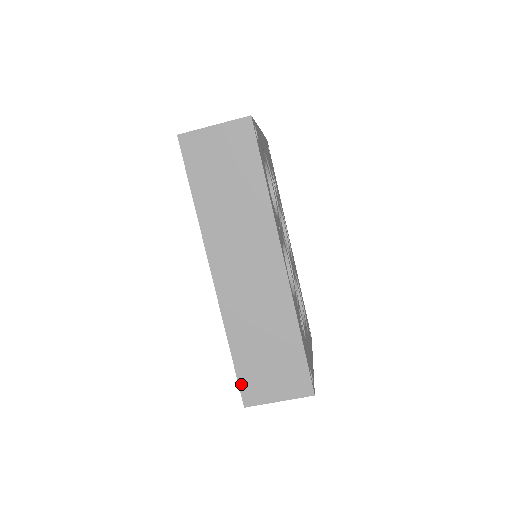
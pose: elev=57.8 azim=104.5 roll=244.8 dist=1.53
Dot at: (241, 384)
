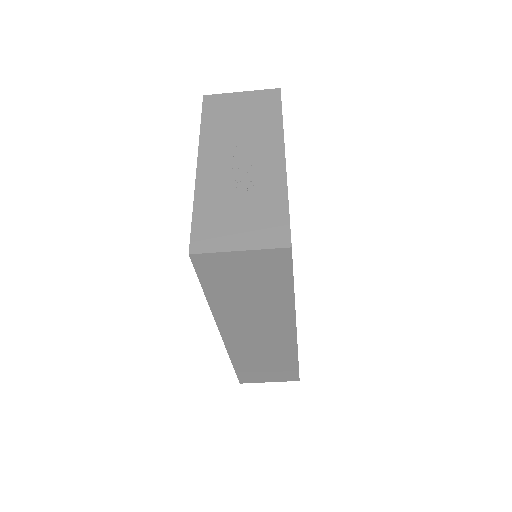
Dot at: (239, 376)
